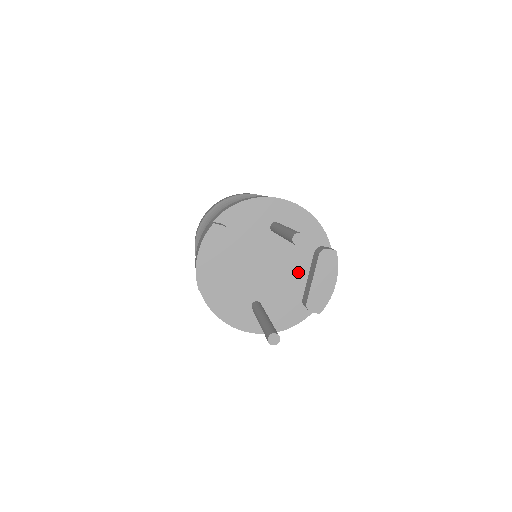
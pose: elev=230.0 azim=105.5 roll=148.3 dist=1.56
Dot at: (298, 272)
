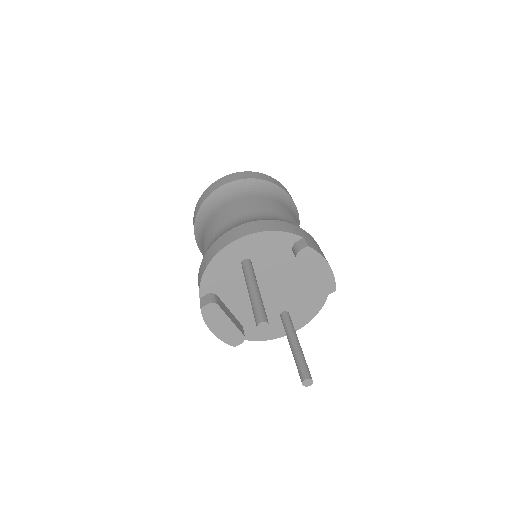
Dot at: (293, 273)
